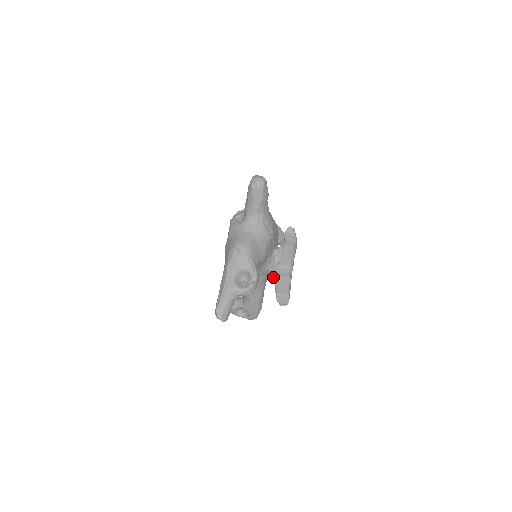
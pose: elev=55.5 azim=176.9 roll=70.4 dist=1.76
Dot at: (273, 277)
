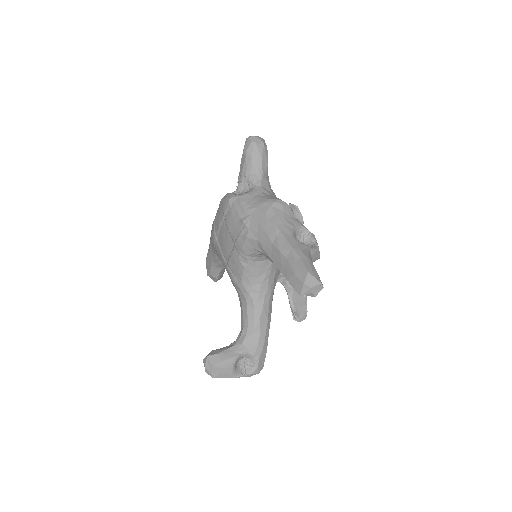
Dot at: occluded
